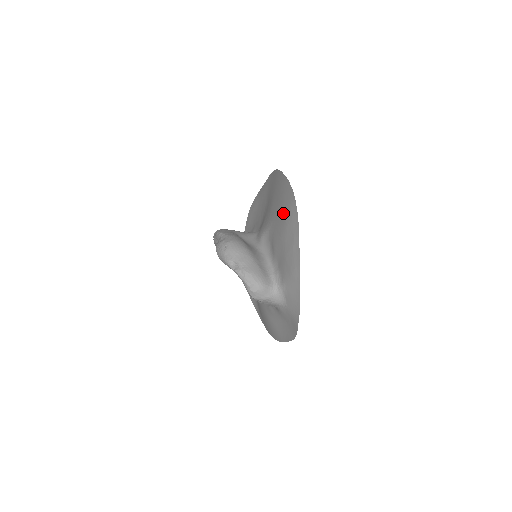
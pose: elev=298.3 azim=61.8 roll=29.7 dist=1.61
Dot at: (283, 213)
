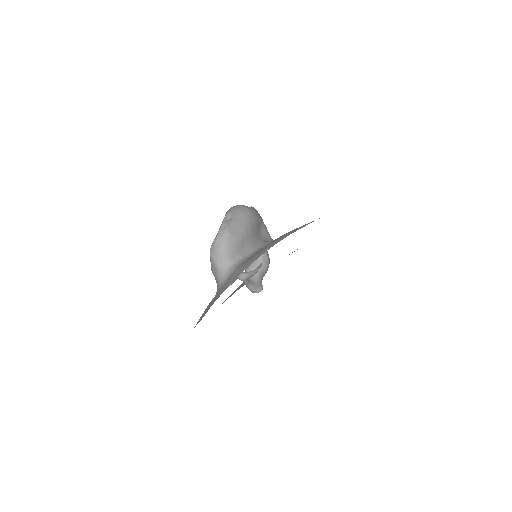
Dot at: occluded
